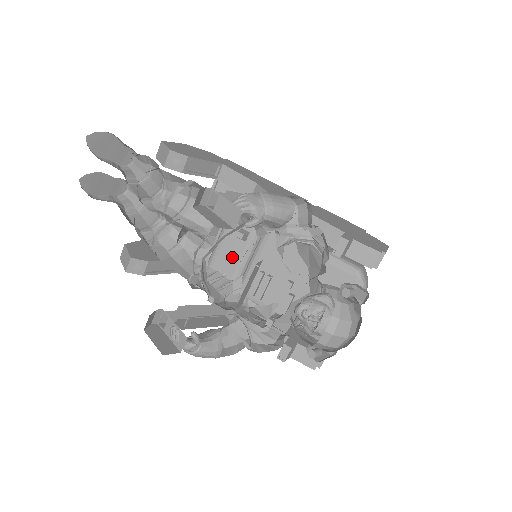
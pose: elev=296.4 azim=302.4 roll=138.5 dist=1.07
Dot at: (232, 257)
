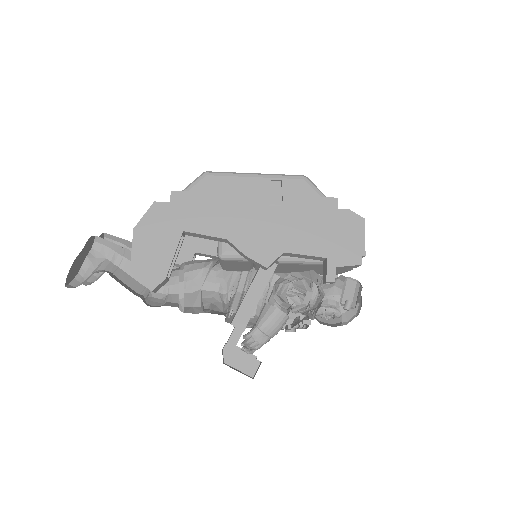
Dot at: (240, 268)
